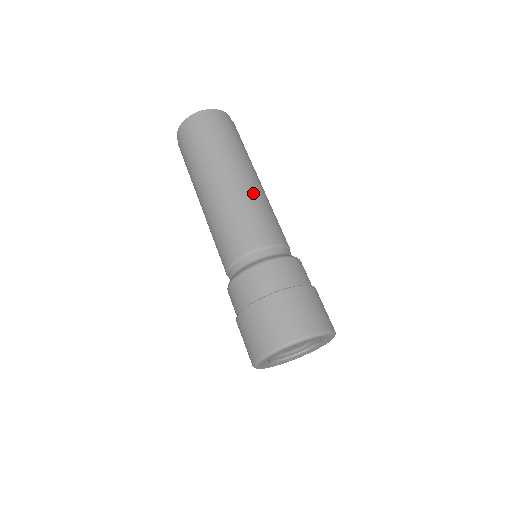
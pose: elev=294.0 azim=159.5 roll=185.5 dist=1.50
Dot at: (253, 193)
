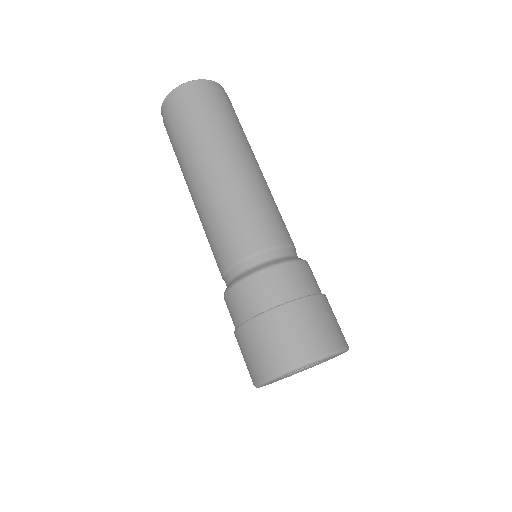
Dot at: (228, 189)
